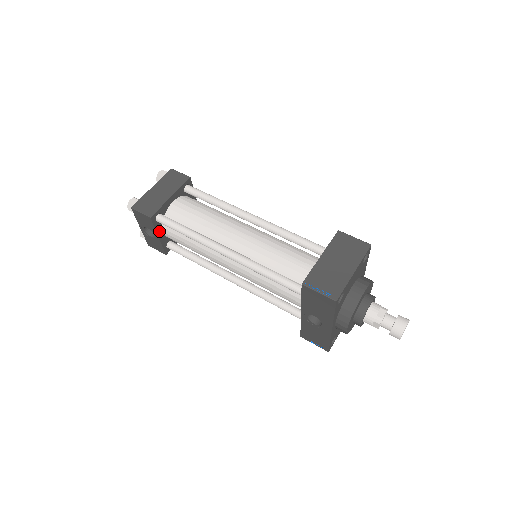
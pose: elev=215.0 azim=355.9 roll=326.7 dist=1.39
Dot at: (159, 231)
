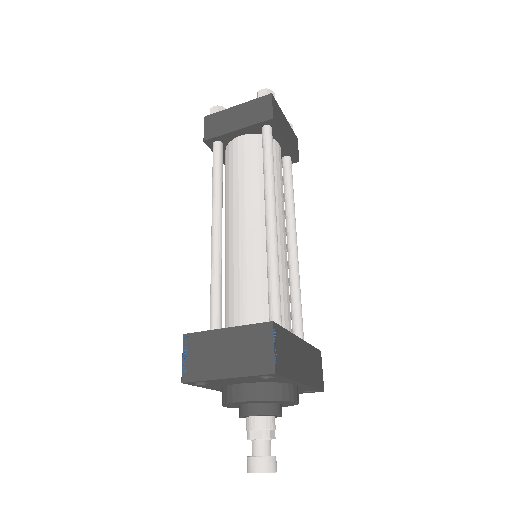
Dot at: occluded
